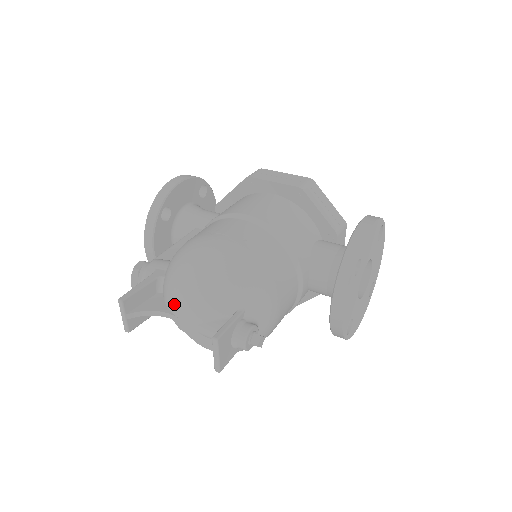
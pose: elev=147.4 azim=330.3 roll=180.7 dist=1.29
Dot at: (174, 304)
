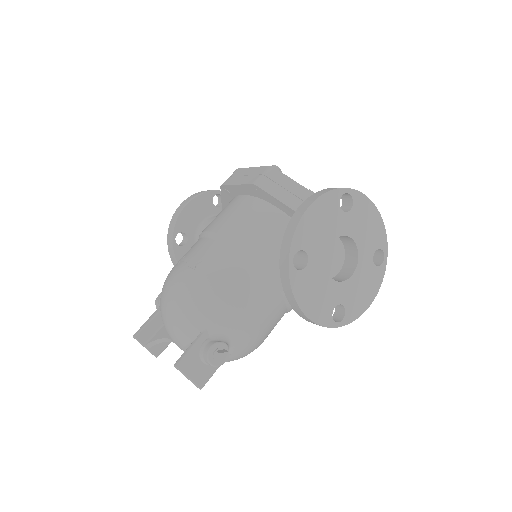
Dot at: occluded
